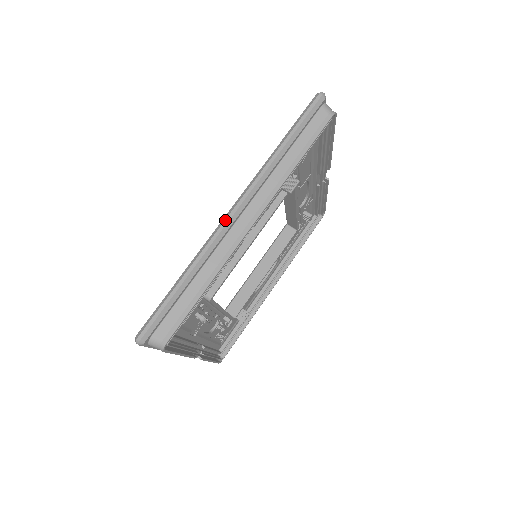
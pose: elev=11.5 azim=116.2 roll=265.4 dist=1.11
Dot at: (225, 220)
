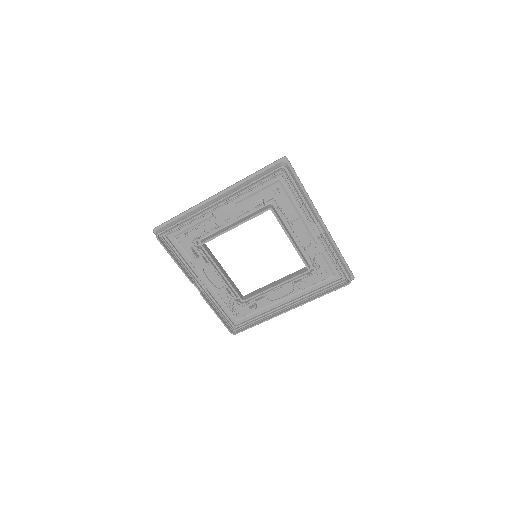
Dot at: (210, 197)
